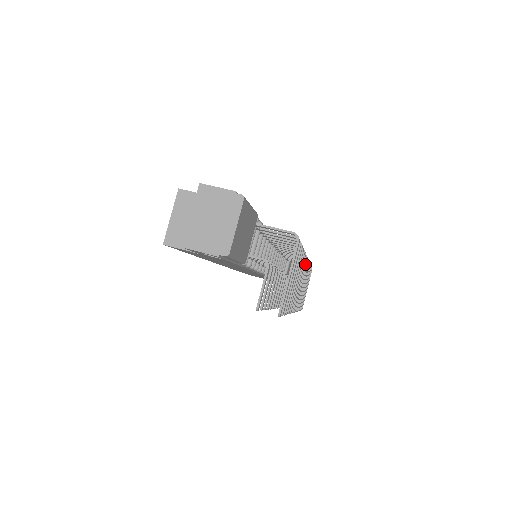
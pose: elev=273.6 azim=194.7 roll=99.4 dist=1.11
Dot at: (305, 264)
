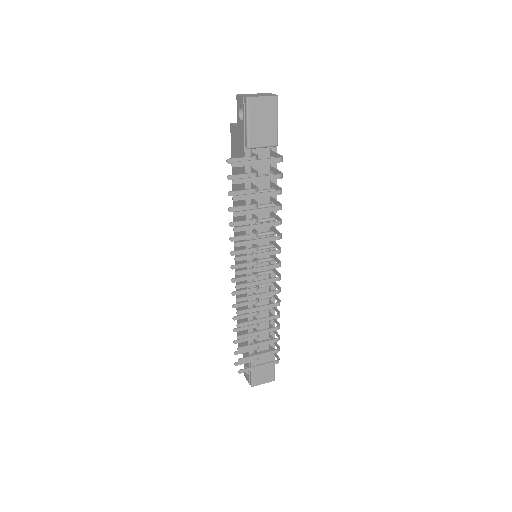
Dot at: (274, 264)
